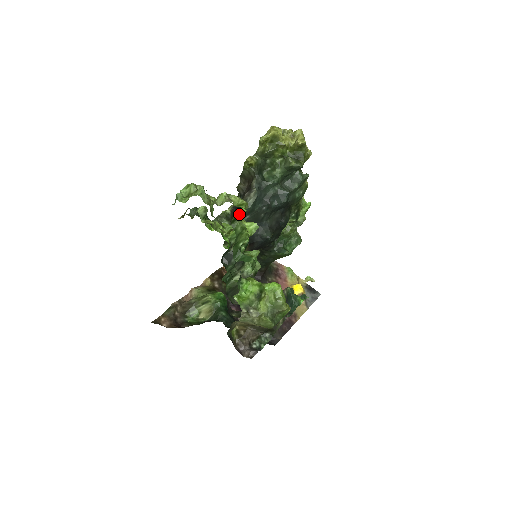
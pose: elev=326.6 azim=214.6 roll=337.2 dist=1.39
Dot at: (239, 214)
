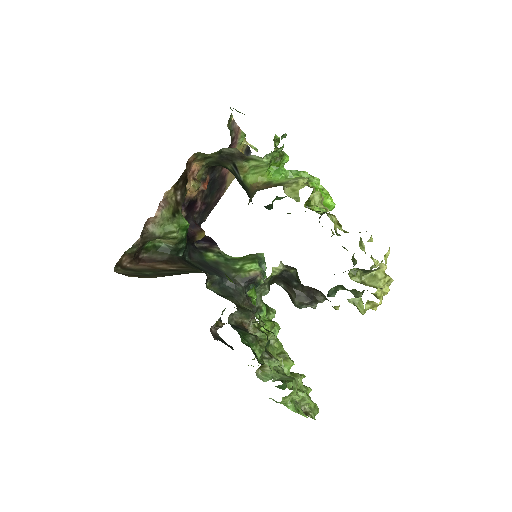
Dot at: occluded
